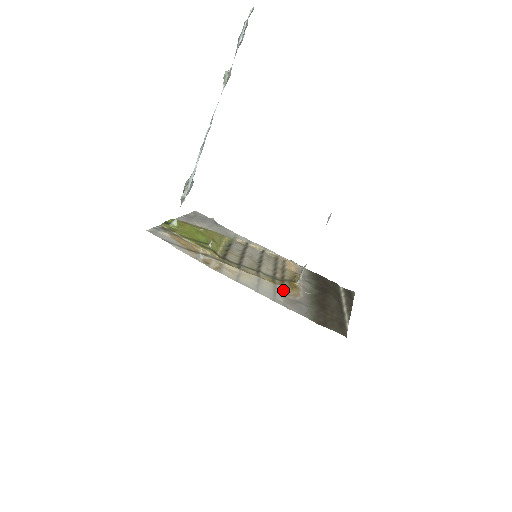
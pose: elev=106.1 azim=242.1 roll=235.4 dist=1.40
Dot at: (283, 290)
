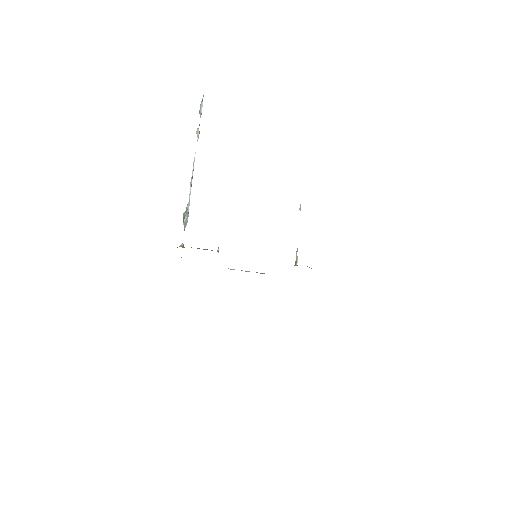
Dot at: occluded
